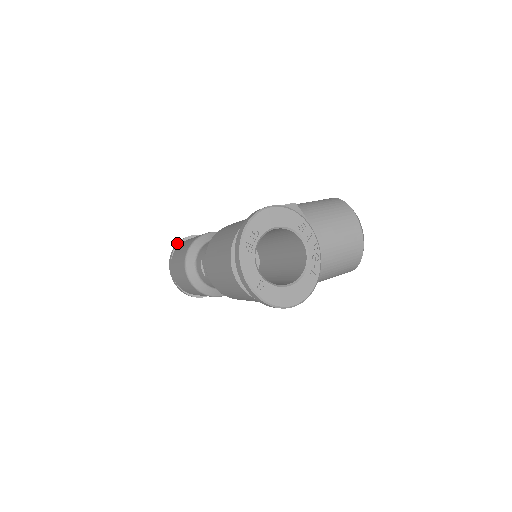
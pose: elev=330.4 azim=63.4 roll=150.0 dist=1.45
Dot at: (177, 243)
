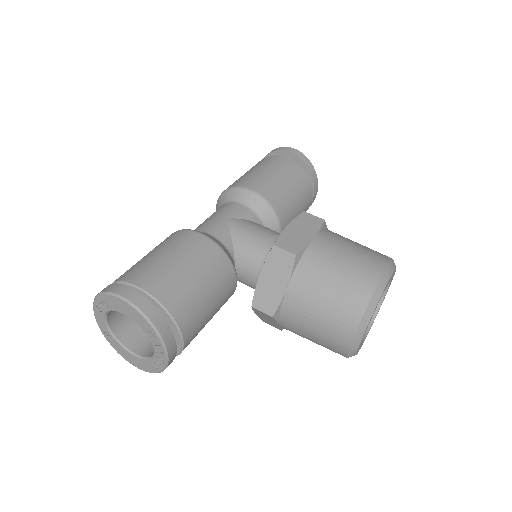
Dot at: (274, 150)
